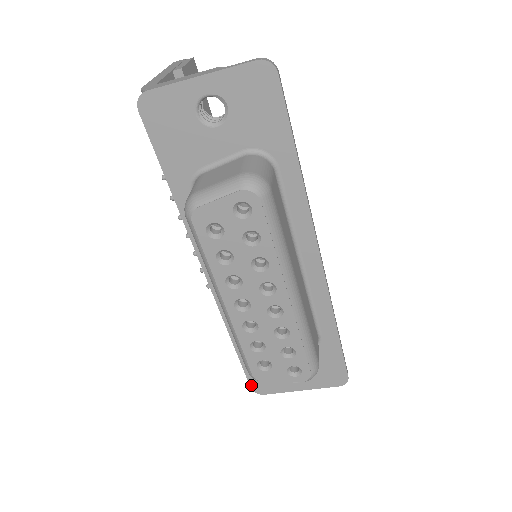
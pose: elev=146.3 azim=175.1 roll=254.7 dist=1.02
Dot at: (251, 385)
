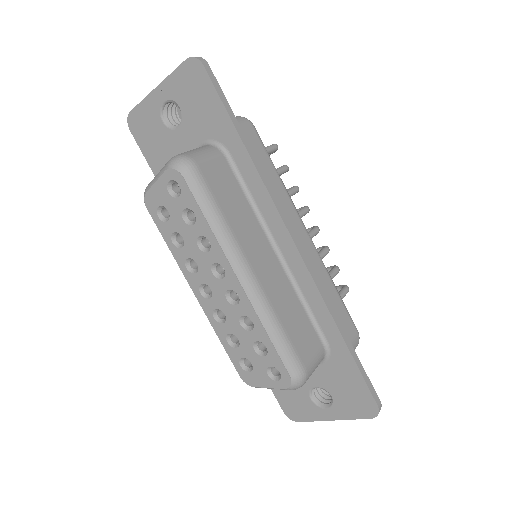
Dot at: (282, 408)
